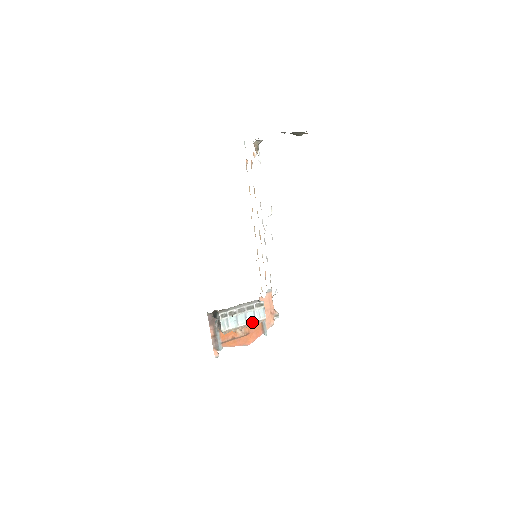
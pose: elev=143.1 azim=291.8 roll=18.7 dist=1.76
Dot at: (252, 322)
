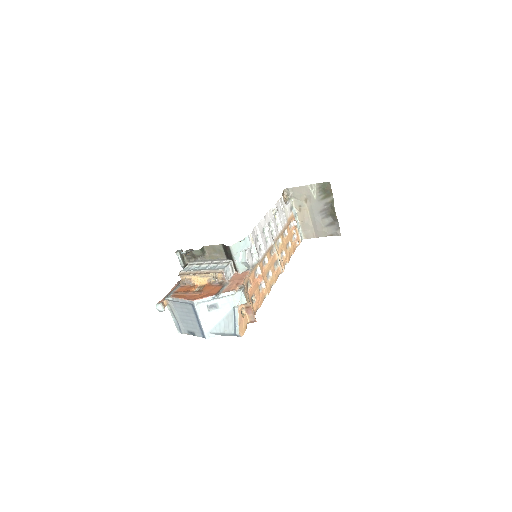
Dot at: (209, 270)
